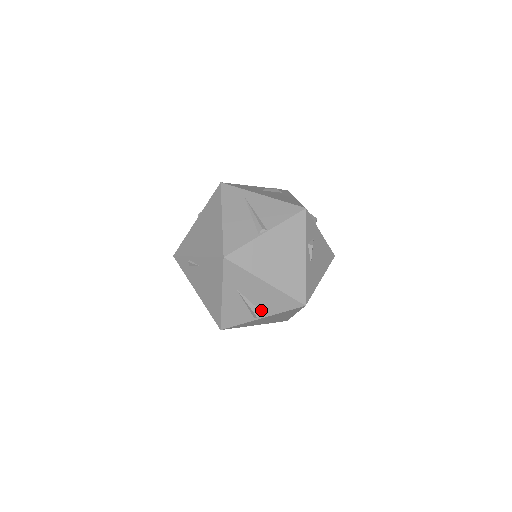
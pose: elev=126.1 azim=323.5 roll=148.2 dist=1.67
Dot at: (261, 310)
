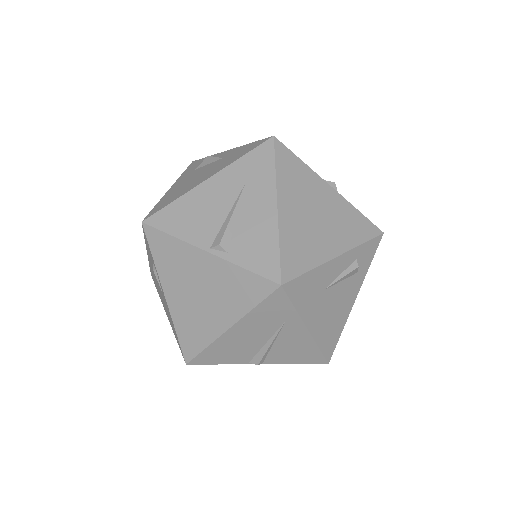
Dot at: occluded
